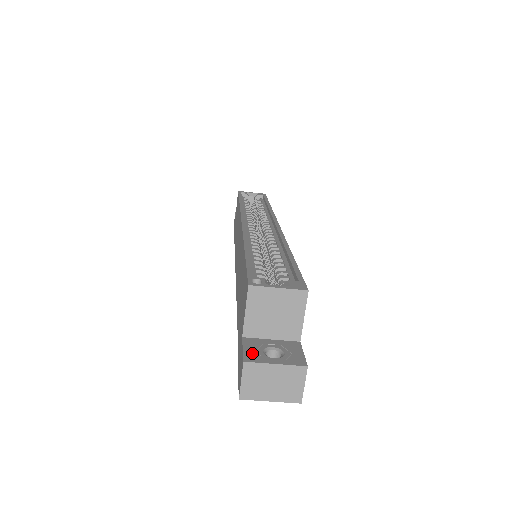
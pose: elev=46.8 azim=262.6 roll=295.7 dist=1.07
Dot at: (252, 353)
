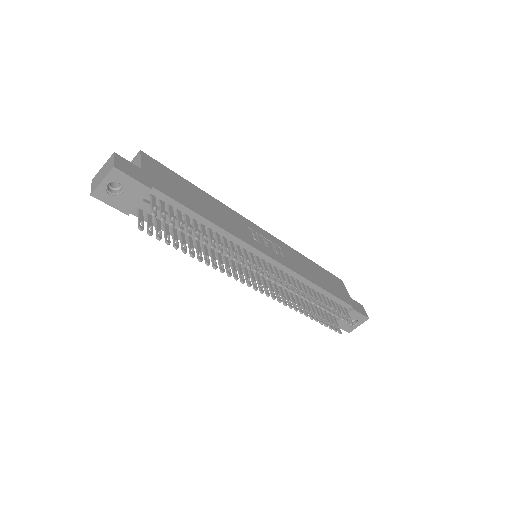
Dot at: occluded
